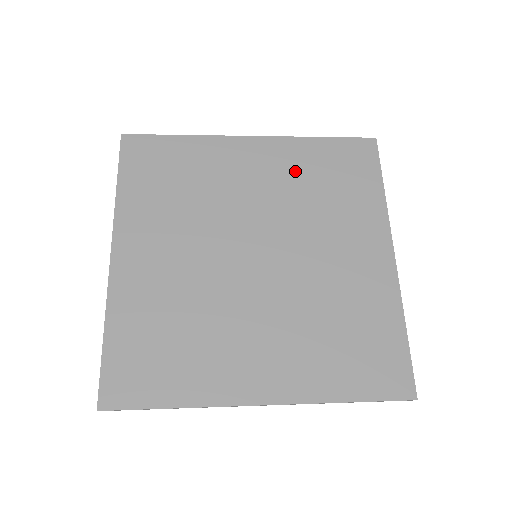
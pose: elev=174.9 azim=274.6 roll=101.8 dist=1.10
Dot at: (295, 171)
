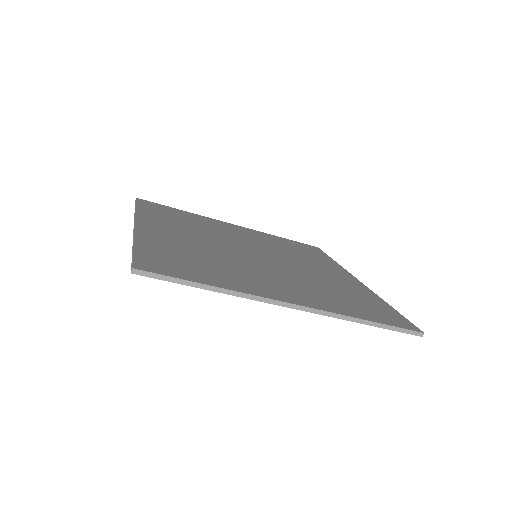
Dot at: (270, 240)
